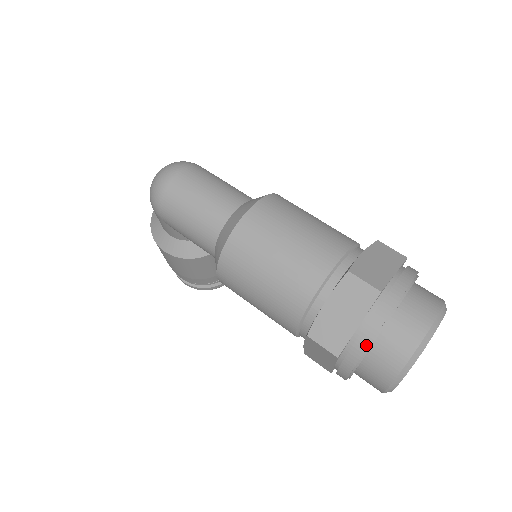
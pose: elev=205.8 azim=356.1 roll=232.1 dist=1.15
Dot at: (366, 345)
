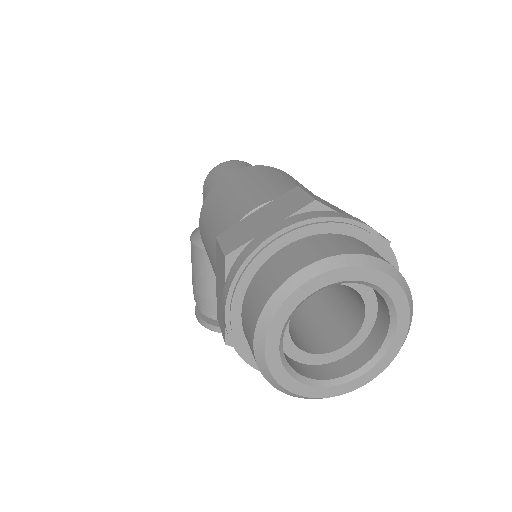
Dot at: (260, 242)
